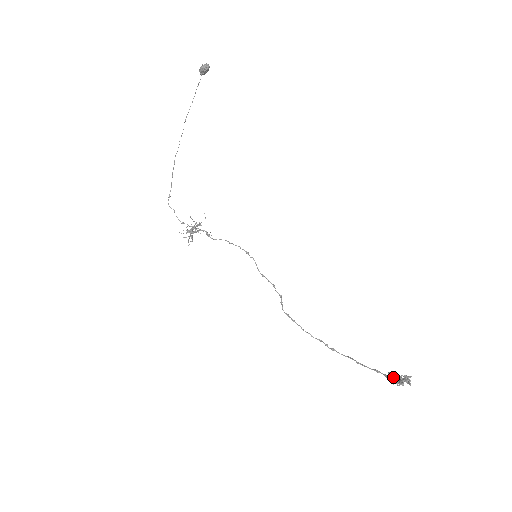
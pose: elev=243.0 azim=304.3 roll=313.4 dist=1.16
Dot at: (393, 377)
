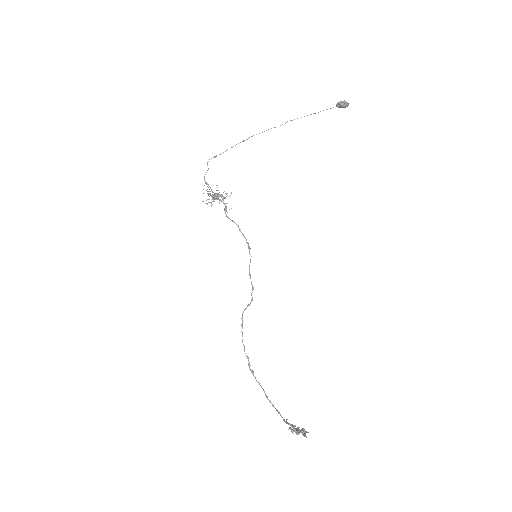
Dot at: (291, 424)
